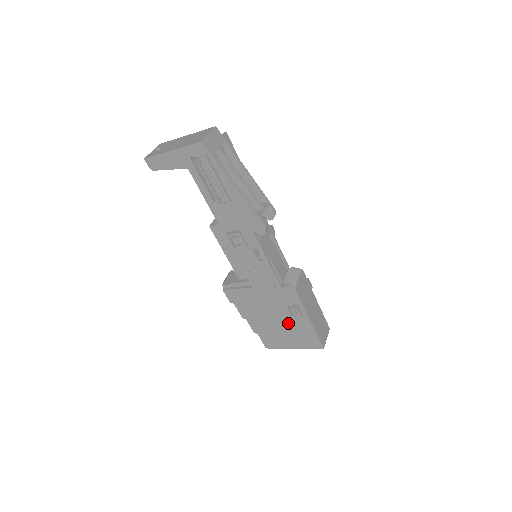
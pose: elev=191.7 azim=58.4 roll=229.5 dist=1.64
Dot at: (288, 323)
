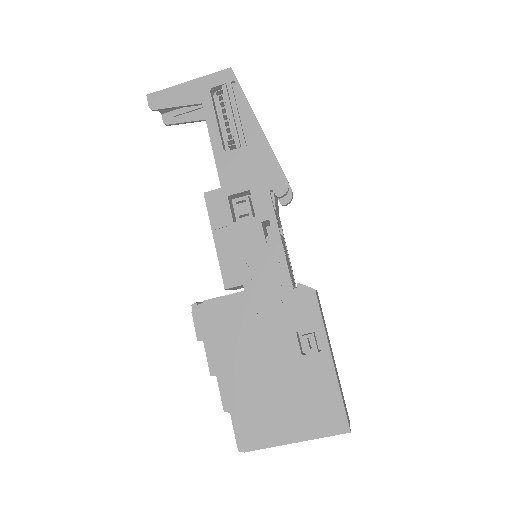
Dot at: (292, 374)
